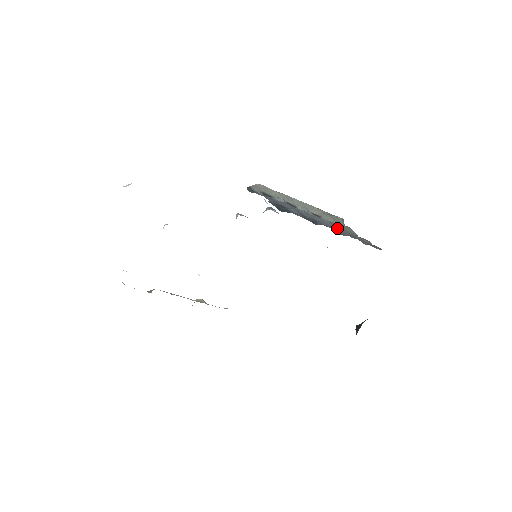
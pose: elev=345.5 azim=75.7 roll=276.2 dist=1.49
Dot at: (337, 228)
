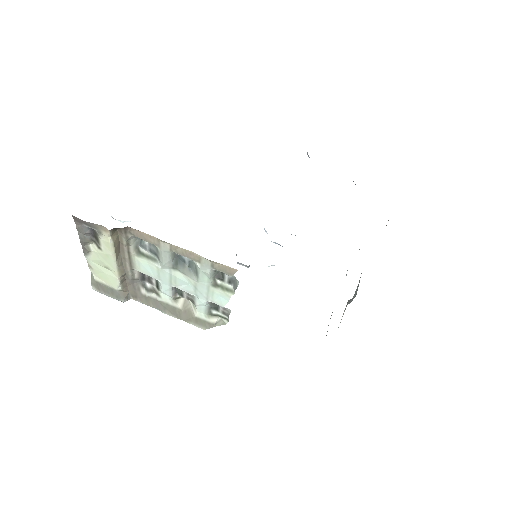
Dot at: occluded
